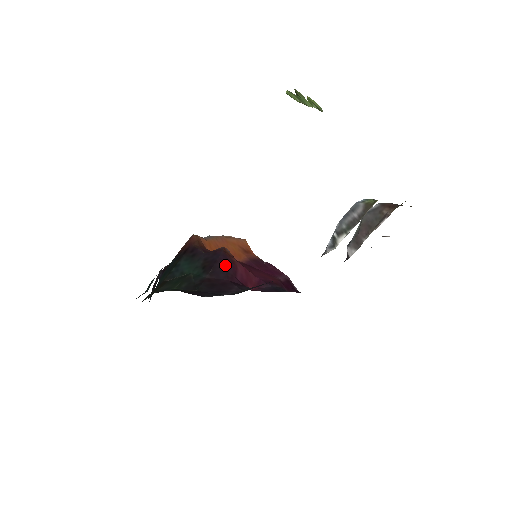
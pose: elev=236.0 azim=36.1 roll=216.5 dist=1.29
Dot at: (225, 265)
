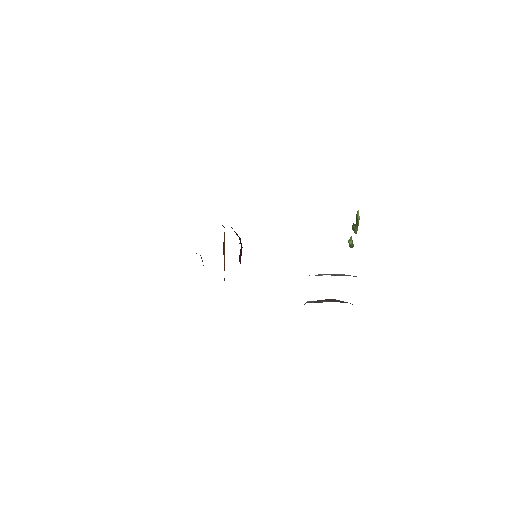
Dot at: occluded
